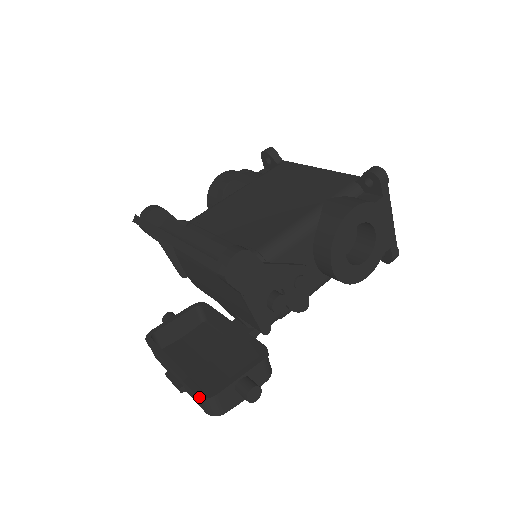
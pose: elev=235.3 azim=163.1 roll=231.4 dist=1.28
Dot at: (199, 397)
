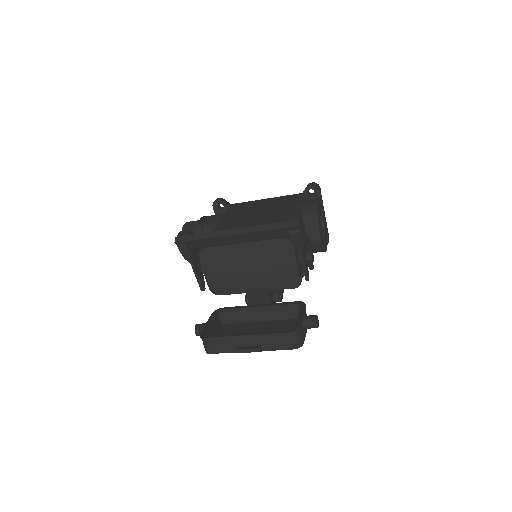
Dot at: (291, 332)
